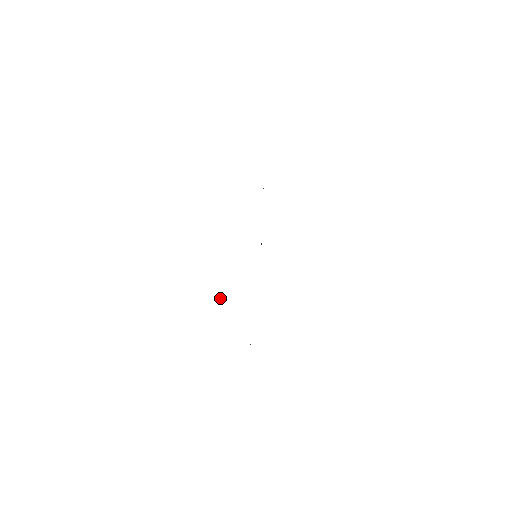
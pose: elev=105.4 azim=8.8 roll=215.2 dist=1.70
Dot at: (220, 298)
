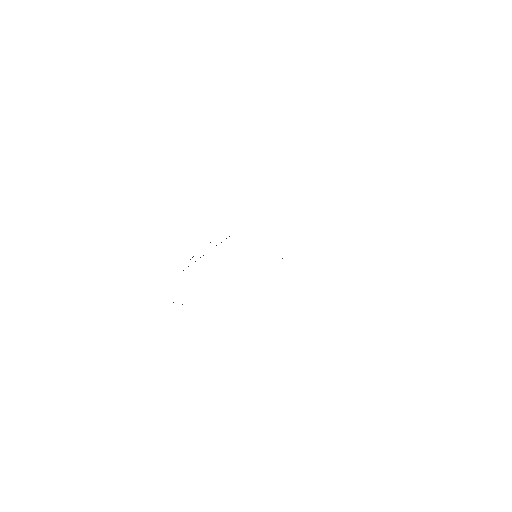
Dot at: (190, 259)
